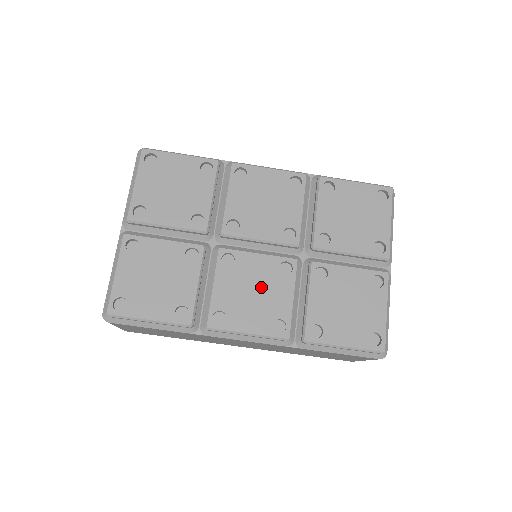
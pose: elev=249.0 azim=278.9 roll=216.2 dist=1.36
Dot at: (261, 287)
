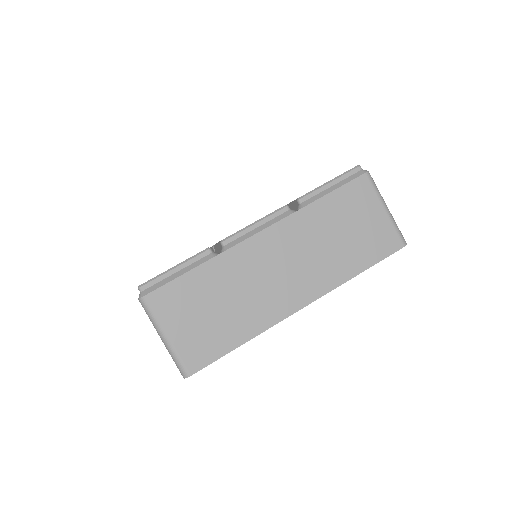
Dot at: occluded
